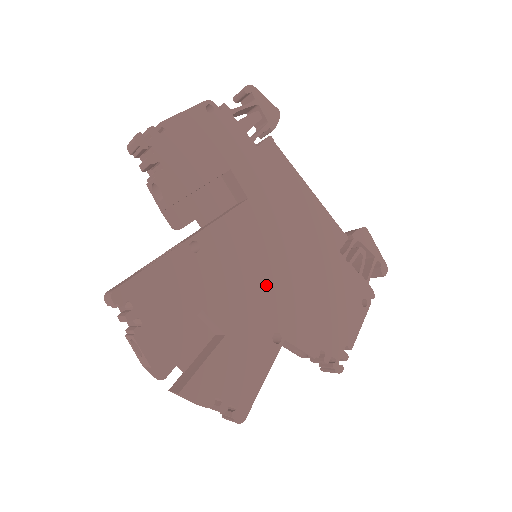
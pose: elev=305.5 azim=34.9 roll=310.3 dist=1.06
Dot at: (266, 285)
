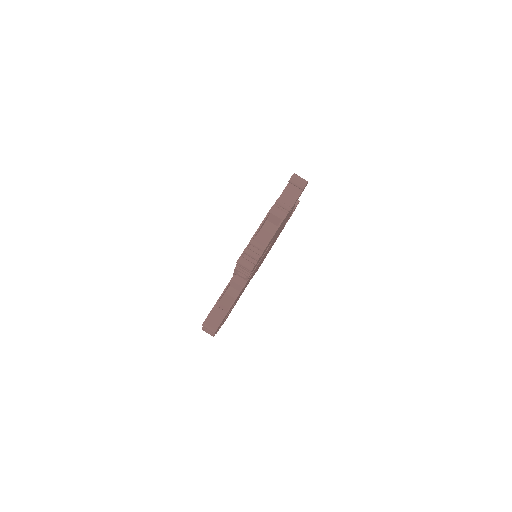
Dot at: occluded
